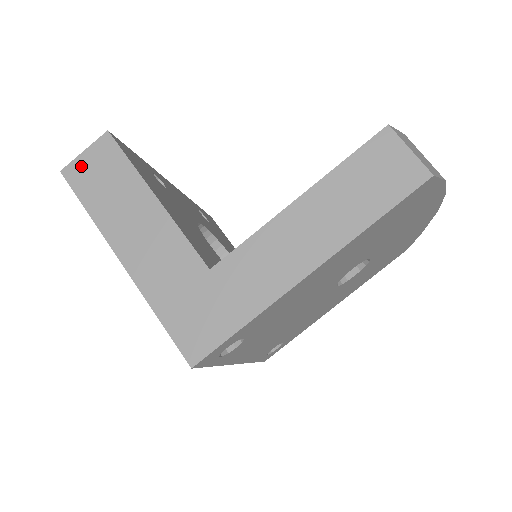
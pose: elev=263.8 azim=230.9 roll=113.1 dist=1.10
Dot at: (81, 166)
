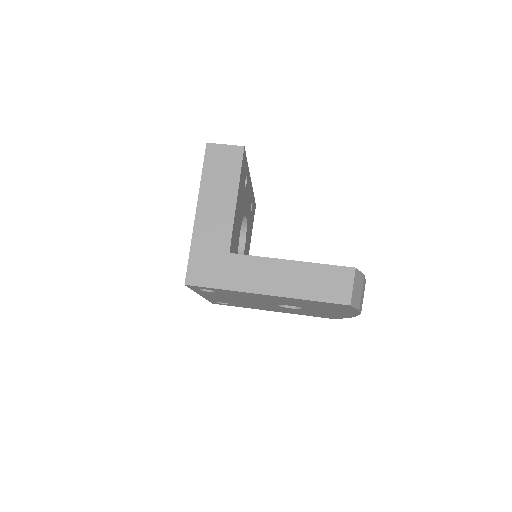
Dot at: (218, 150)
